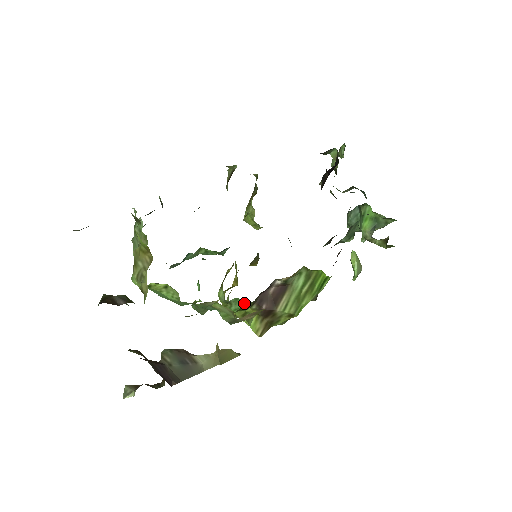
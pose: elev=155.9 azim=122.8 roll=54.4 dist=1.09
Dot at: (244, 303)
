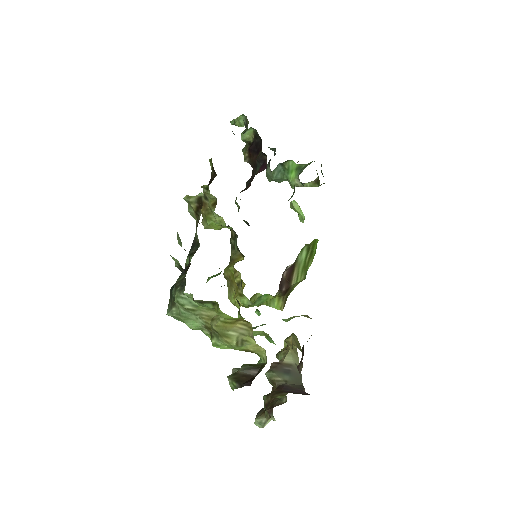
Dot at: (267, 296)
